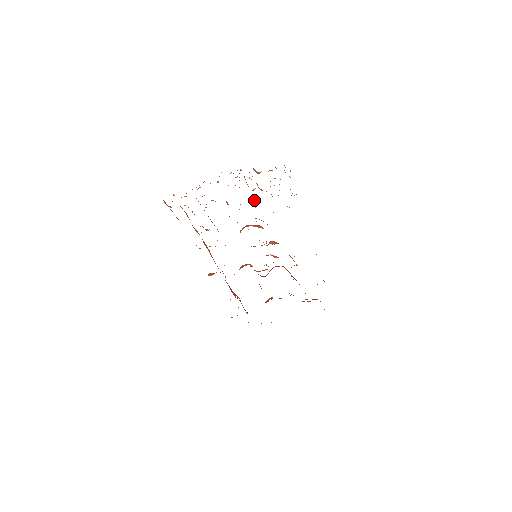
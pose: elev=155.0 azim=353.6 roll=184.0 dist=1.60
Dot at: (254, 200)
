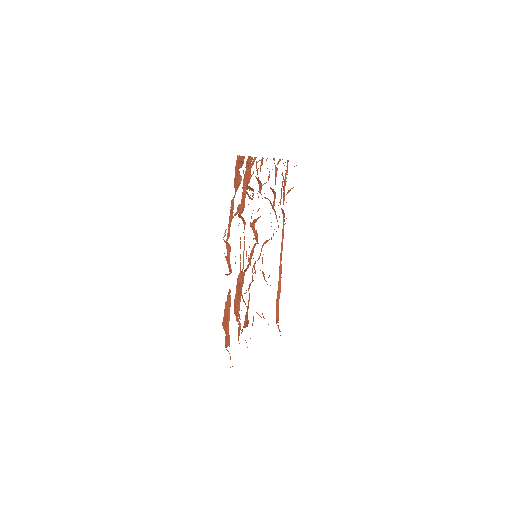
Dot at: occluded
